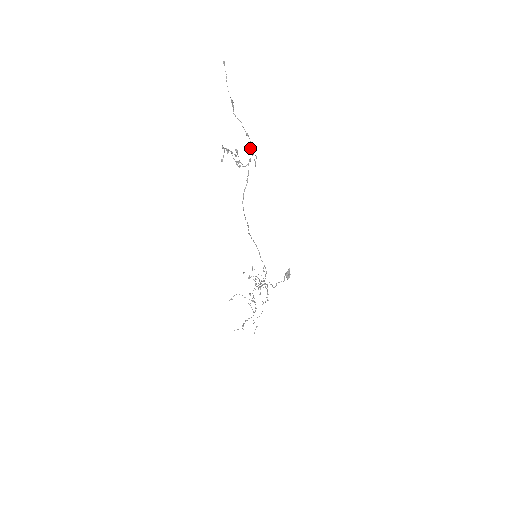
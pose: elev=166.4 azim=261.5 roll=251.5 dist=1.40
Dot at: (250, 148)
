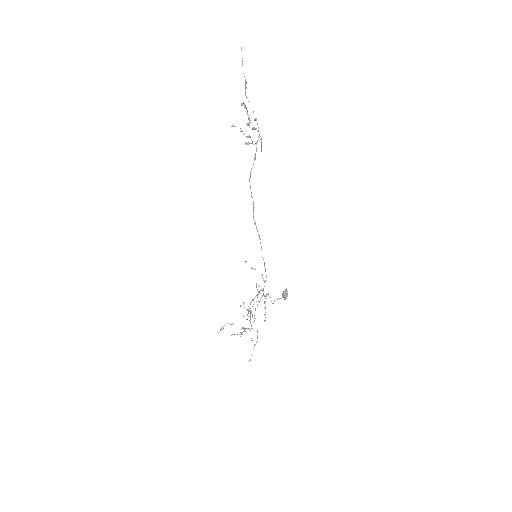
Dot at: (258, 131)
